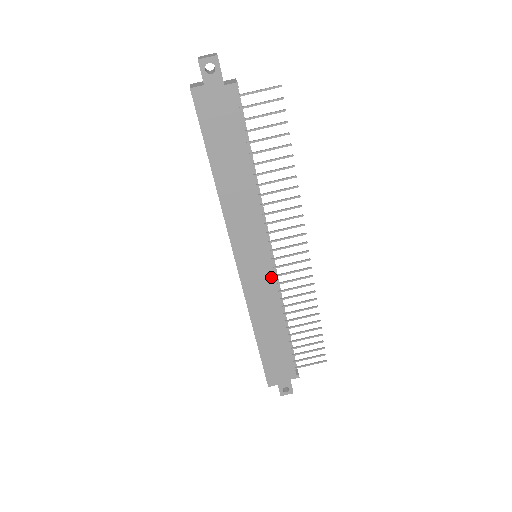
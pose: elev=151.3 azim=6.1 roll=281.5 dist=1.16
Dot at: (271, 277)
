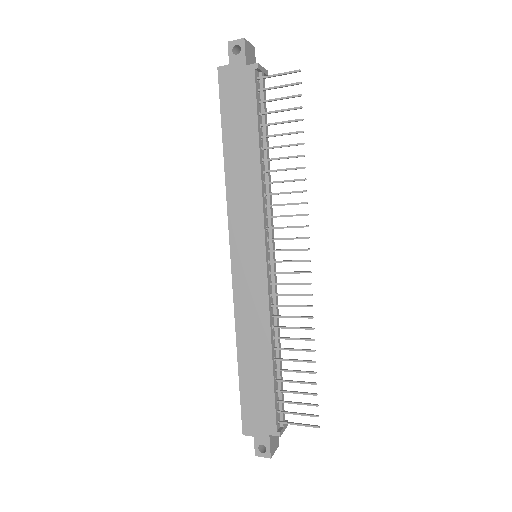
Dot at: (263, 281)
